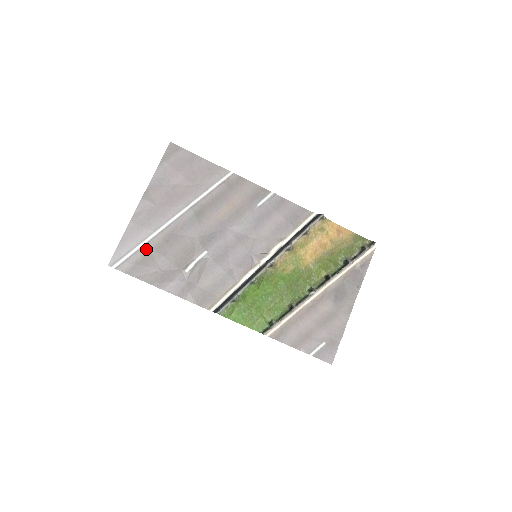
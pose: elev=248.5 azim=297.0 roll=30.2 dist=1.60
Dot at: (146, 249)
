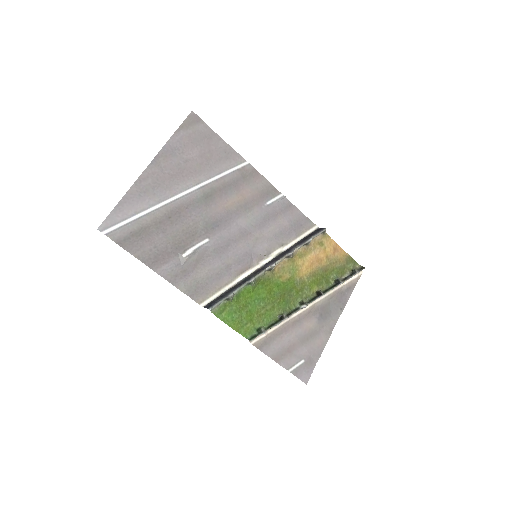
Dot at: (145, 221)
